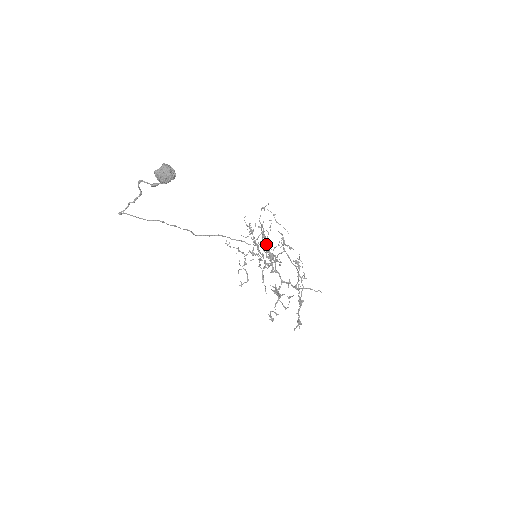
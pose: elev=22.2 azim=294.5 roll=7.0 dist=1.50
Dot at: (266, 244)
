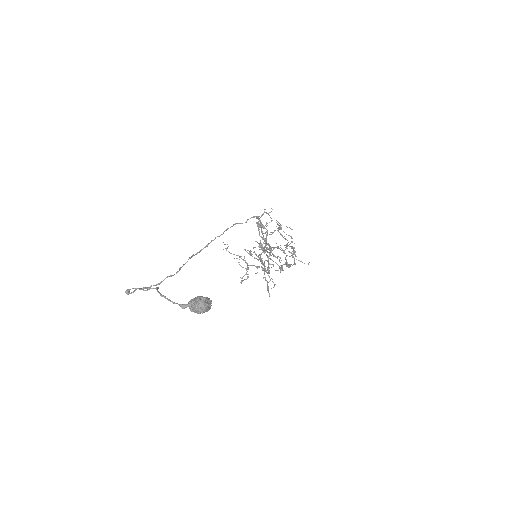
Dot at: (265, 241)
